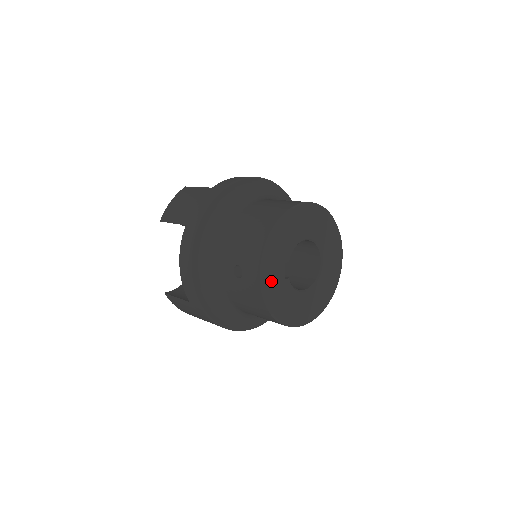
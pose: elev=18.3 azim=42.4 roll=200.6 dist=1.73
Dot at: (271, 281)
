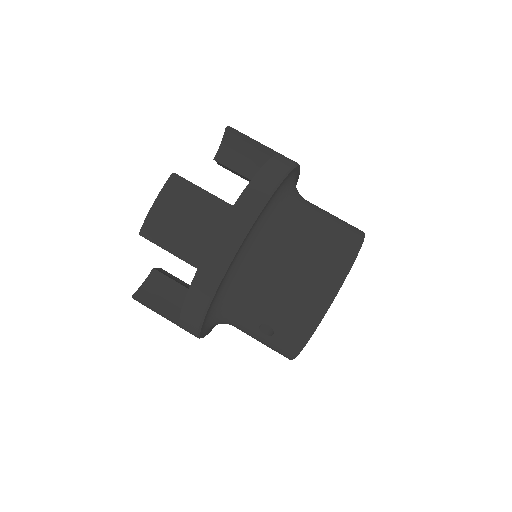
Dot at: occluded
